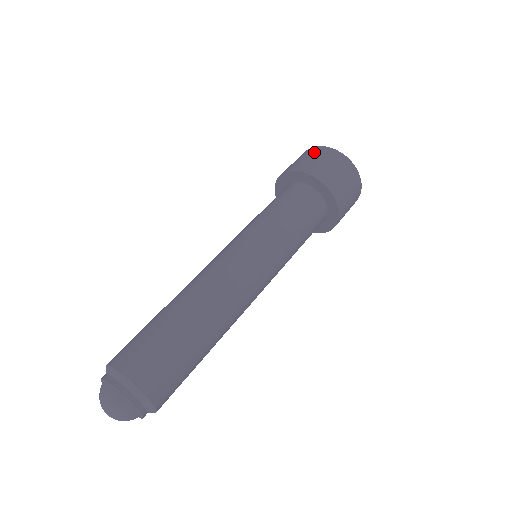
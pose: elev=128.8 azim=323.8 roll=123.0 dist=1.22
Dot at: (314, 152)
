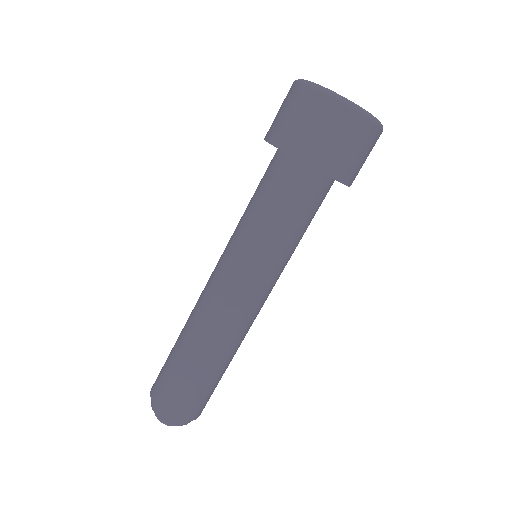
Dot at: (340, 123)
